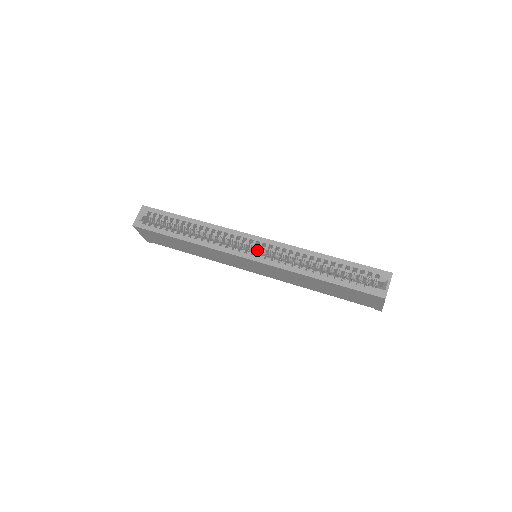
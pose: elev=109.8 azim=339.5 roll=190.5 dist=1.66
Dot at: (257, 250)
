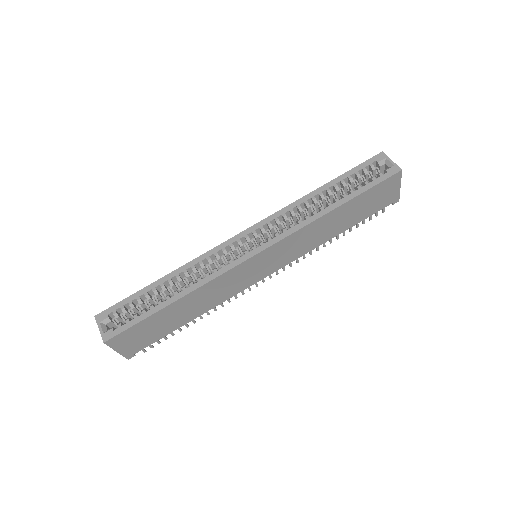
Dot at: occluded
